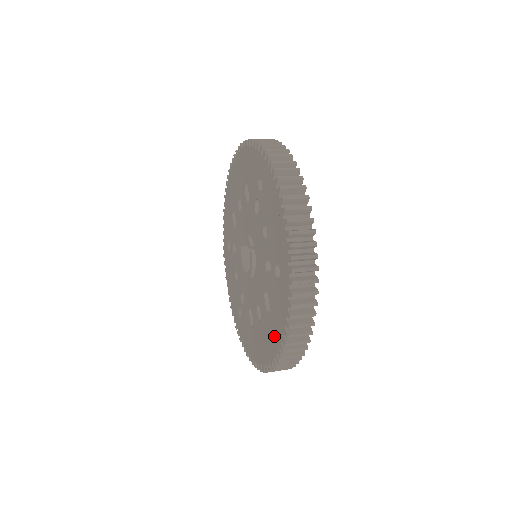
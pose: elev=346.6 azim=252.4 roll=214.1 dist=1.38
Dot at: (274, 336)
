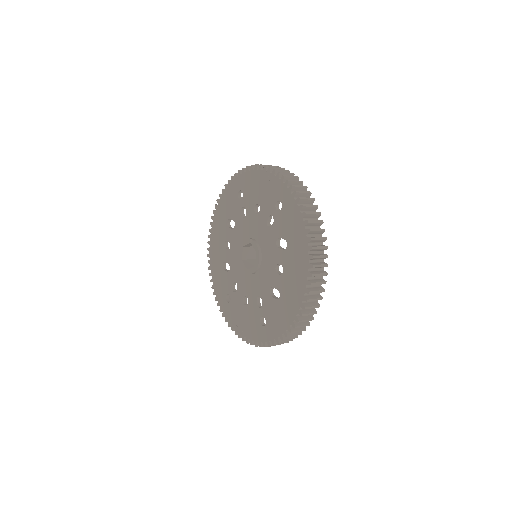
Dot at: (299, 248)
